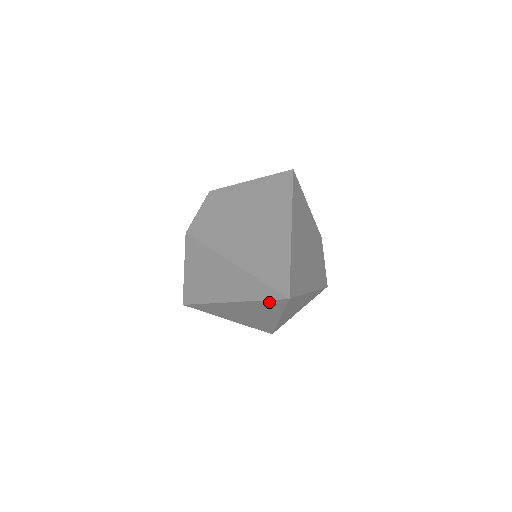
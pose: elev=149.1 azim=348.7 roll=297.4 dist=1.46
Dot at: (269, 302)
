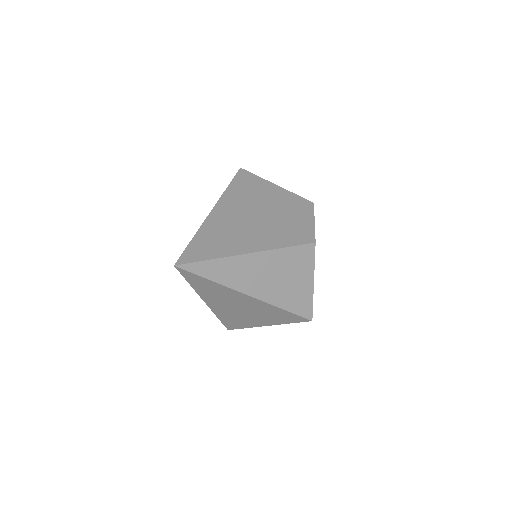
Dot at: (191, 280)
